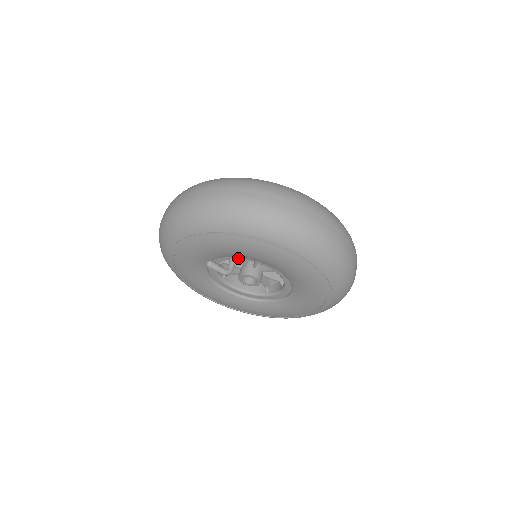
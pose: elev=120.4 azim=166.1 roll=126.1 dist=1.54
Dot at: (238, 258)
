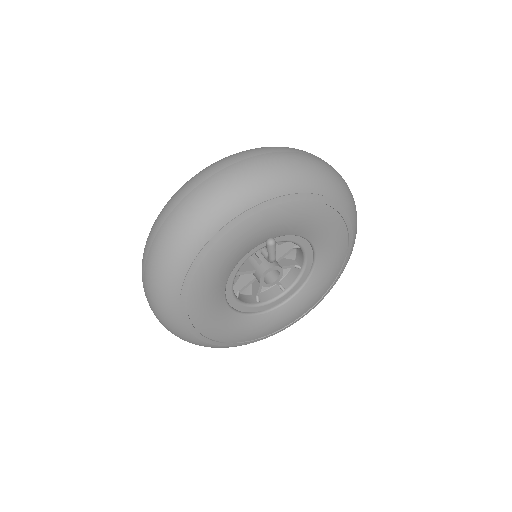
Dot at: (293, 239)
